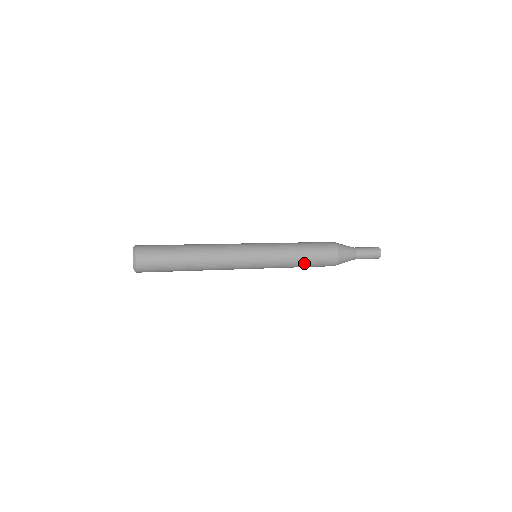
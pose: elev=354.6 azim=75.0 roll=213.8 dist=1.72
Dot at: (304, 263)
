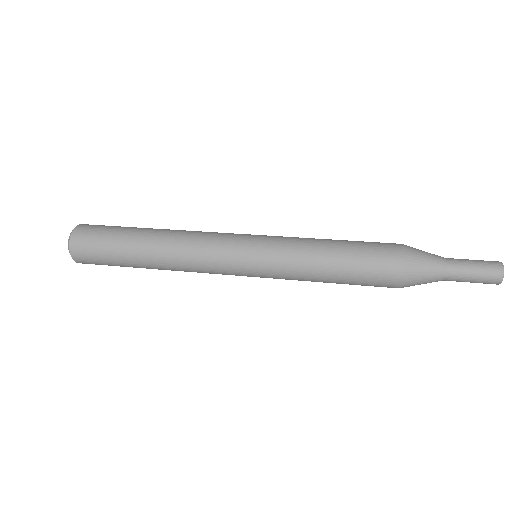
Dot at: occluded
